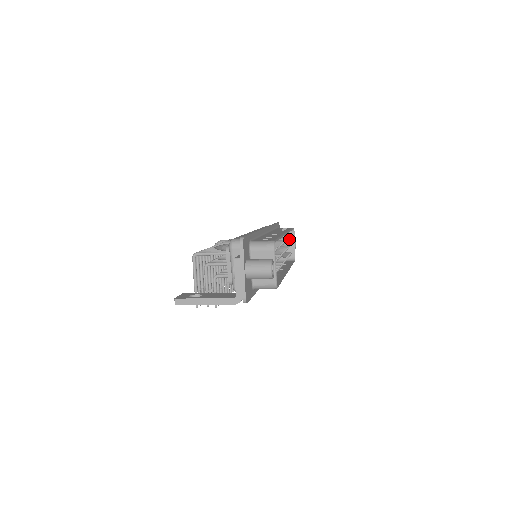
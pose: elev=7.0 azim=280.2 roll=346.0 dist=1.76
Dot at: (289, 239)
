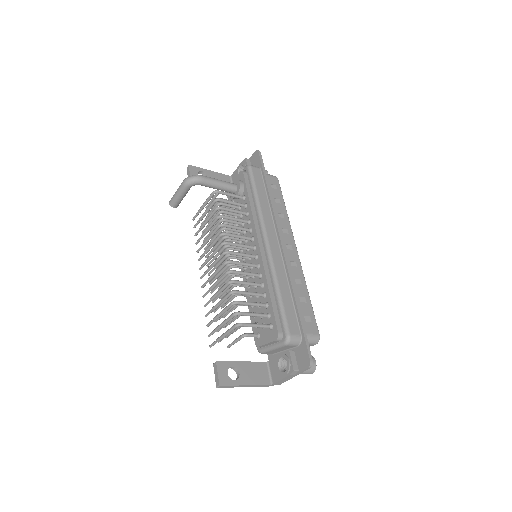
Dot at: occluded
